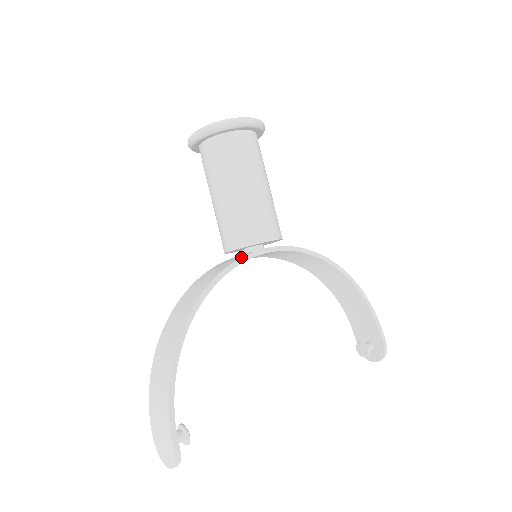
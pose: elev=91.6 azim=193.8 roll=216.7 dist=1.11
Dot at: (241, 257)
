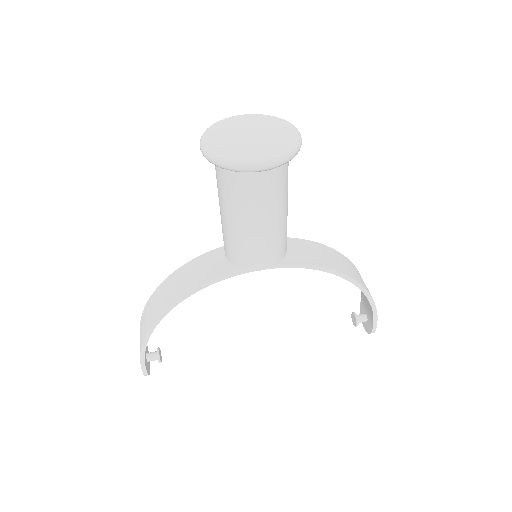
Dot at: (226, 275)
